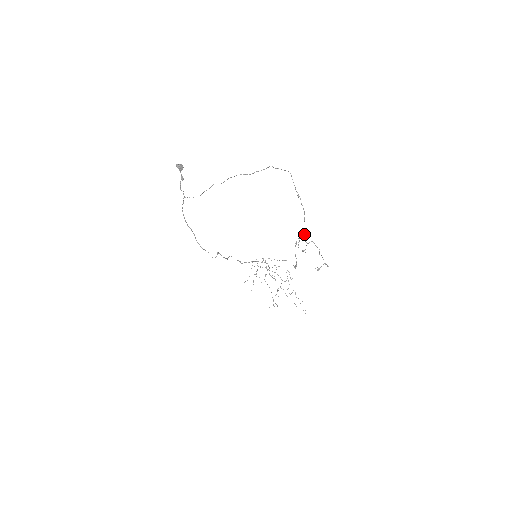
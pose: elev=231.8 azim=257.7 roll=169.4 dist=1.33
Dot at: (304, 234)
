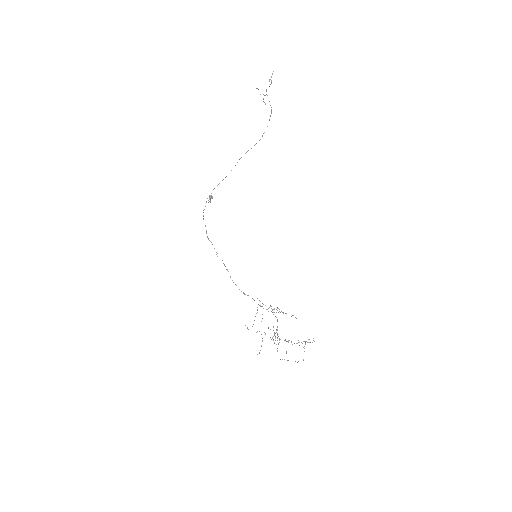
Dot at: occluded
